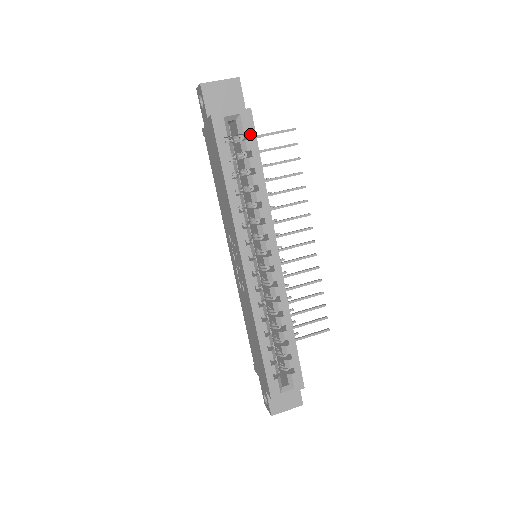
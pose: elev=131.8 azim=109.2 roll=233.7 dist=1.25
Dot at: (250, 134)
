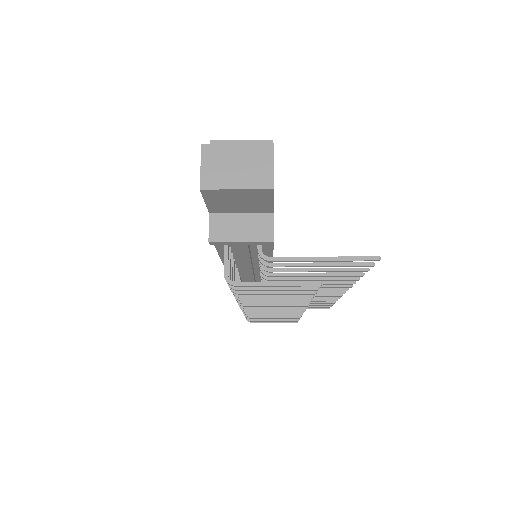
Dot at: occluded
